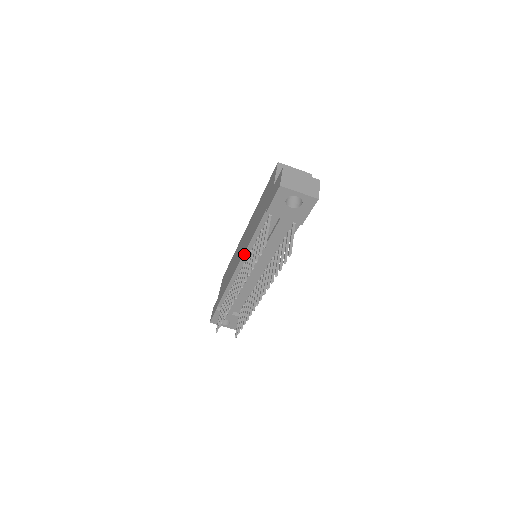
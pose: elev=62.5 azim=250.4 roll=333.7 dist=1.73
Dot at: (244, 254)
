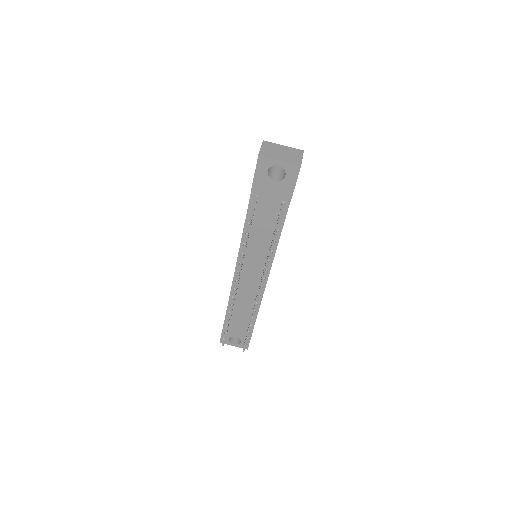
Dot at: (239, 249)
